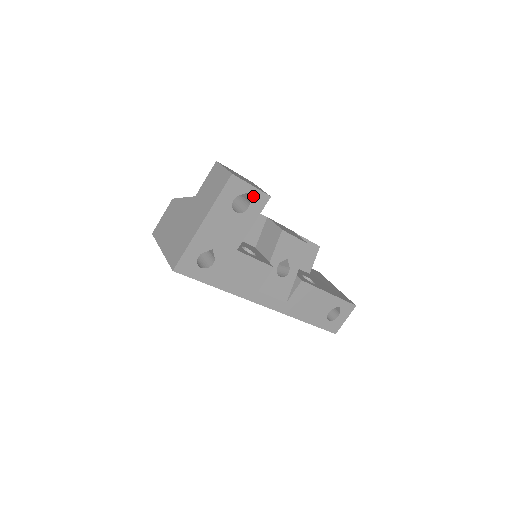
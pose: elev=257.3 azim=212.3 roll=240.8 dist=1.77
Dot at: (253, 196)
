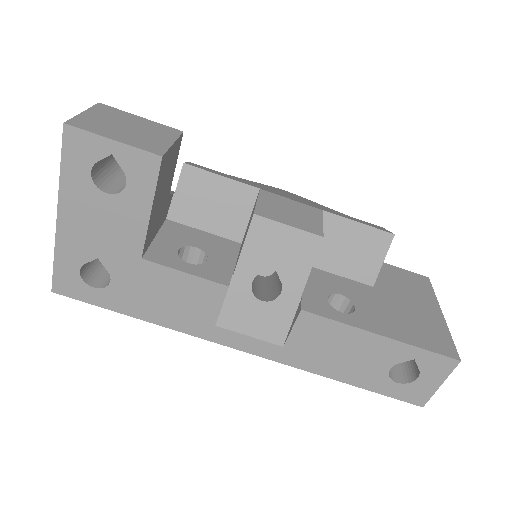
Dot at: (125, 160)
